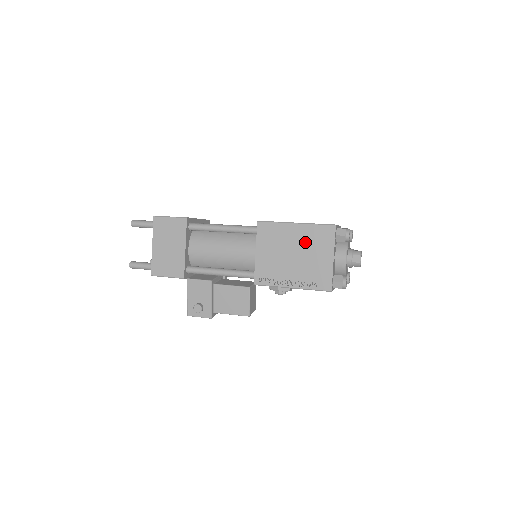
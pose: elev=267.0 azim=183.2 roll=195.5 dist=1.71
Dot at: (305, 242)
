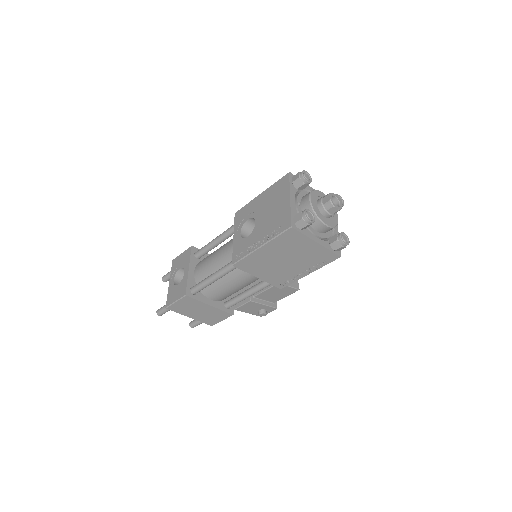
Dot at: (283, 251)
